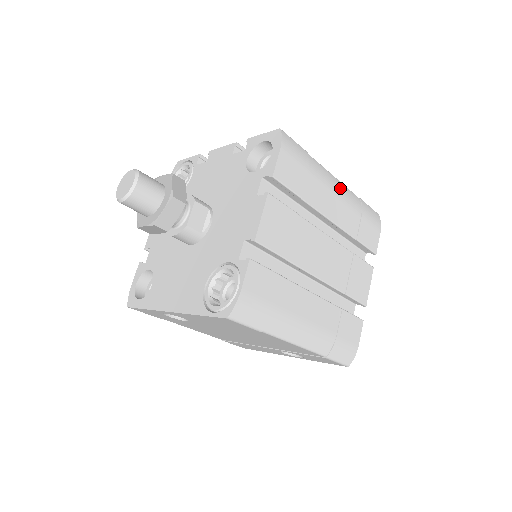
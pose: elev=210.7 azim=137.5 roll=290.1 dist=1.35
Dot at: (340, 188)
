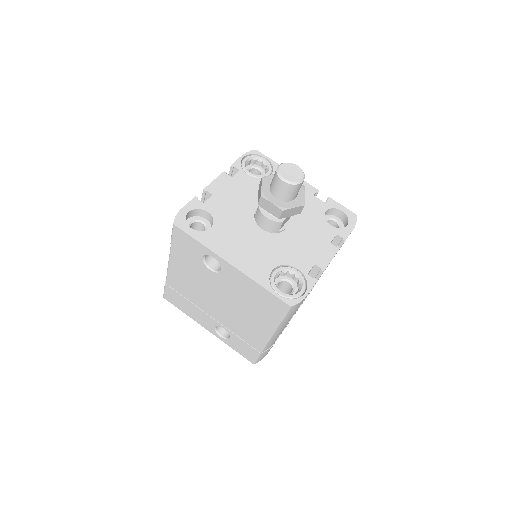
Dot at: occluded
